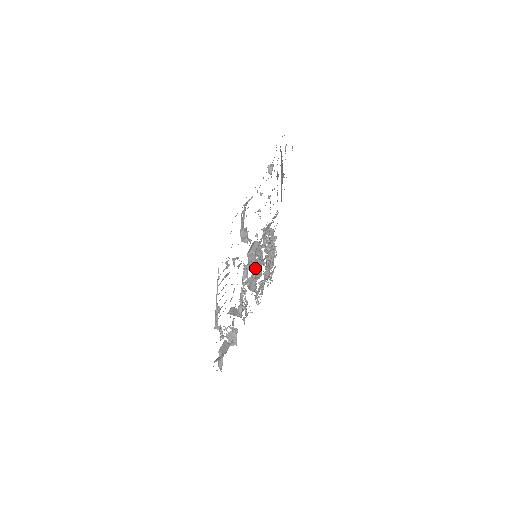
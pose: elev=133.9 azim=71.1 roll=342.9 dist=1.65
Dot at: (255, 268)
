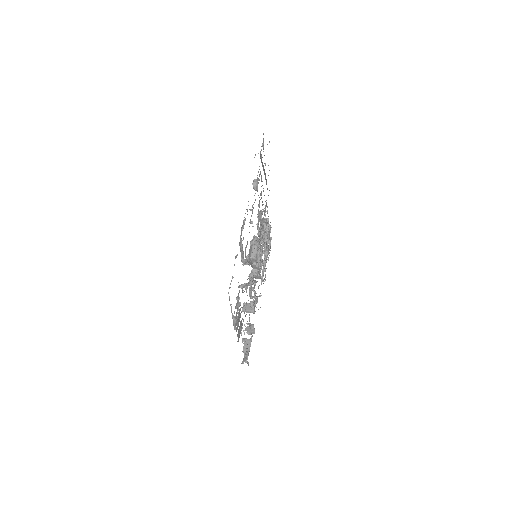
Dot at: (258, 269)
